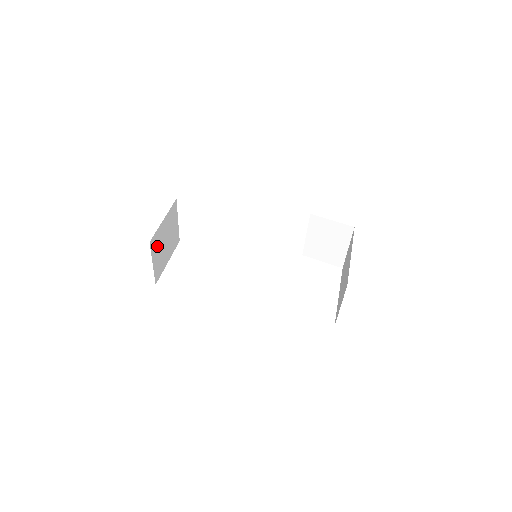
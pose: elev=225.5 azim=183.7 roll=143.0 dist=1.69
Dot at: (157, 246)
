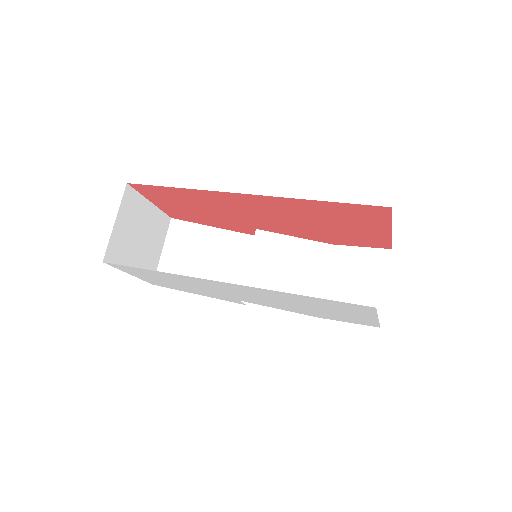
Dot at: (130, 214)
